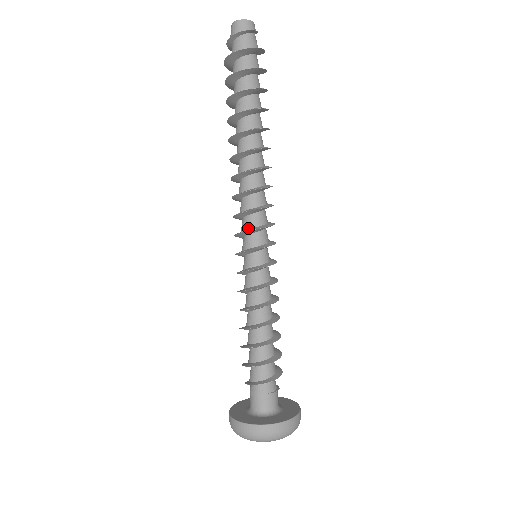
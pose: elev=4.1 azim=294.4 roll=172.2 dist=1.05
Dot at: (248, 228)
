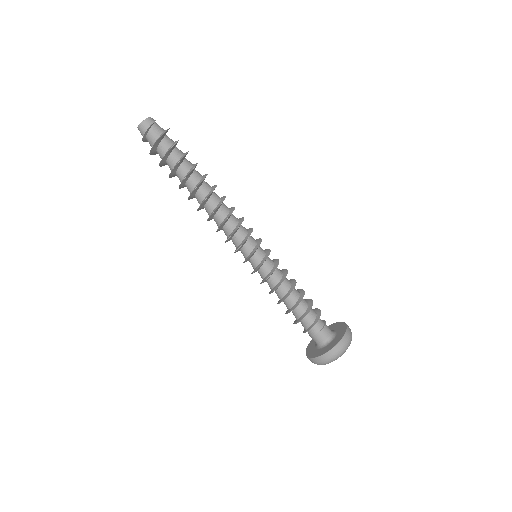
Dot at: (237, 246)
